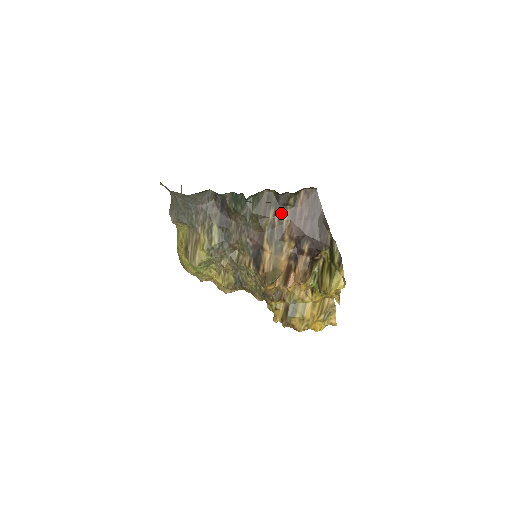
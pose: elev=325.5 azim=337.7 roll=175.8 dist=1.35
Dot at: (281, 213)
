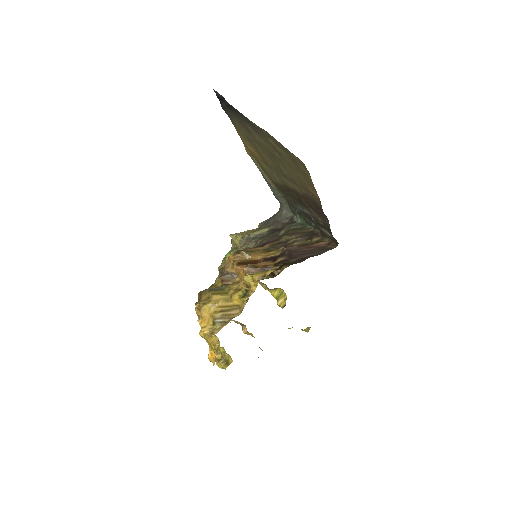
Dot at: (301, 240)
